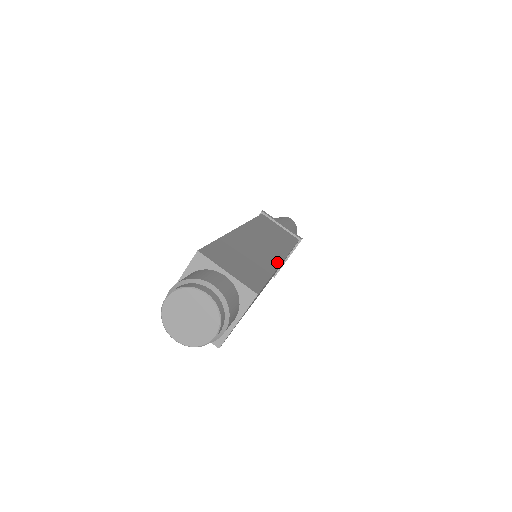
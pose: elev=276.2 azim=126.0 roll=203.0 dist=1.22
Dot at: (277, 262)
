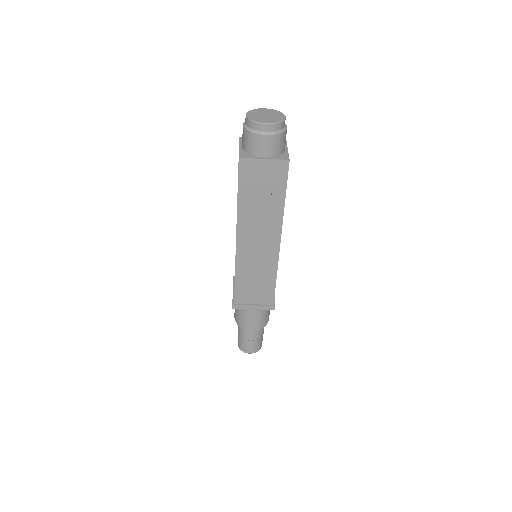
Dot at: occluded
